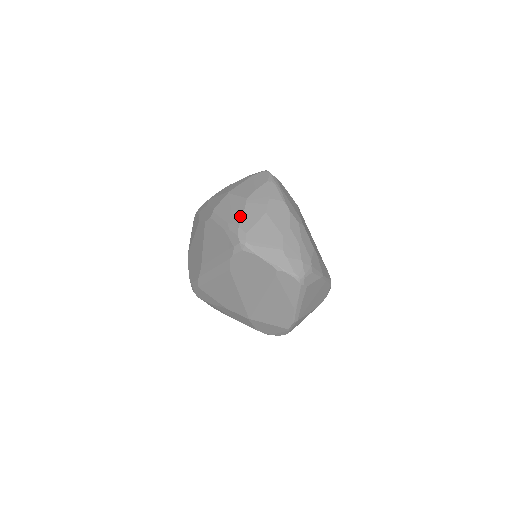
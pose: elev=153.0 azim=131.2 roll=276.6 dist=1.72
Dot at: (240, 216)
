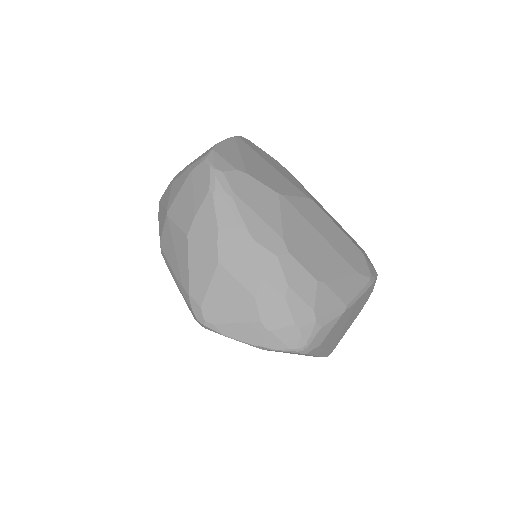
Dot at: (186, 273)
